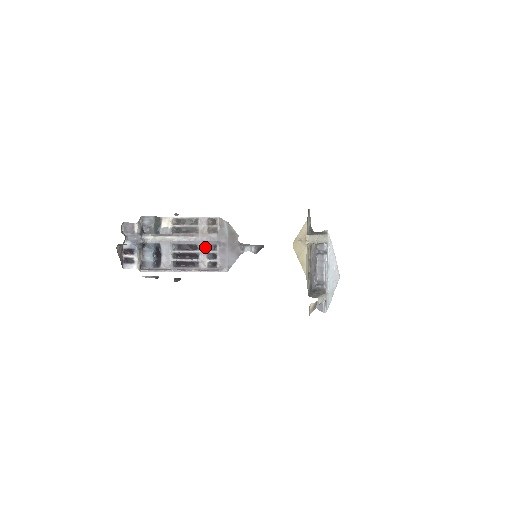
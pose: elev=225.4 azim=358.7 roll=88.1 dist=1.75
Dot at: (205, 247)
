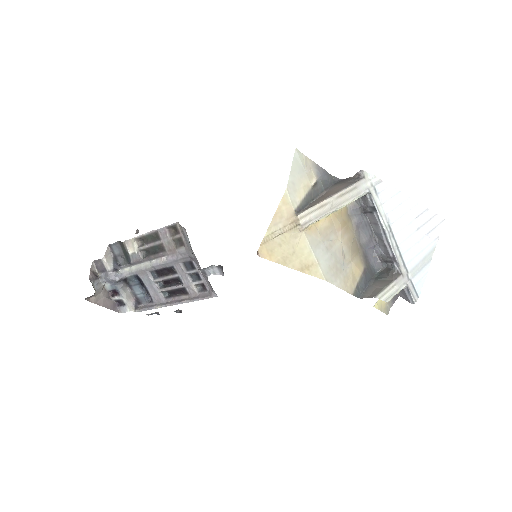
Dot at: (181, 267)
